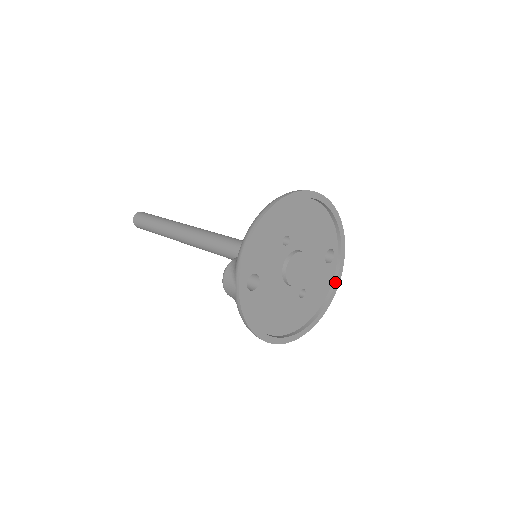
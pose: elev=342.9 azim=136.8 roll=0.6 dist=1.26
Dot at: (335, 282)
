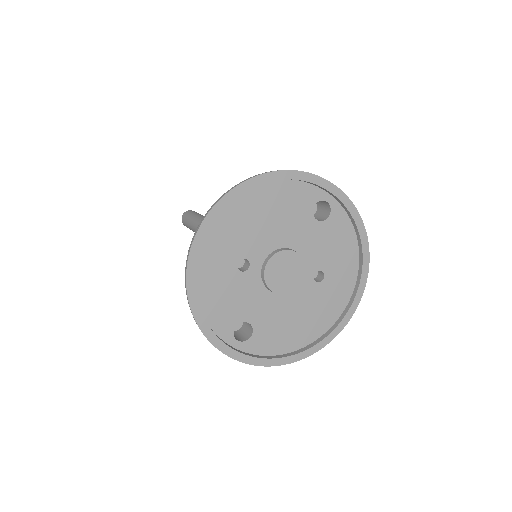
Dot at: (355, 225)
